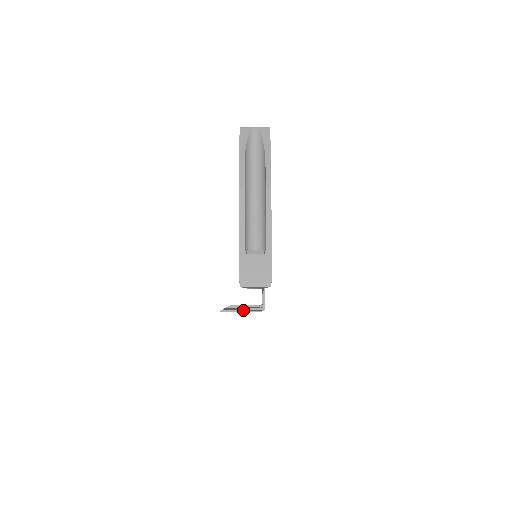
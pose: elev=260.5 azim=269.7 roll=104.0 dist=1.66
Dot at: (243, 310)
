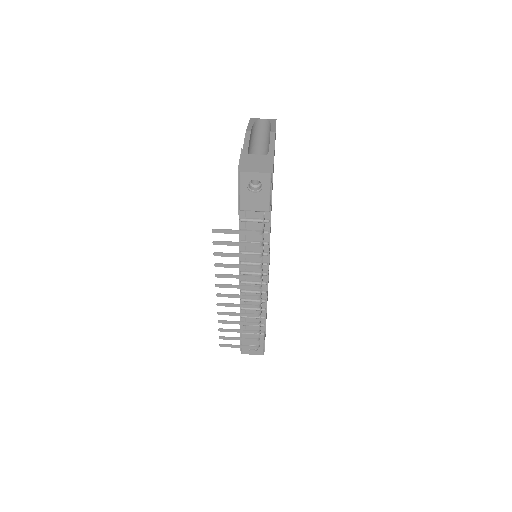
Dot at: (238, 242)
